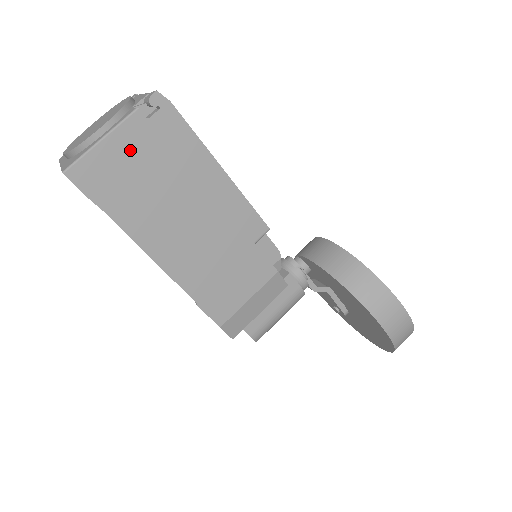
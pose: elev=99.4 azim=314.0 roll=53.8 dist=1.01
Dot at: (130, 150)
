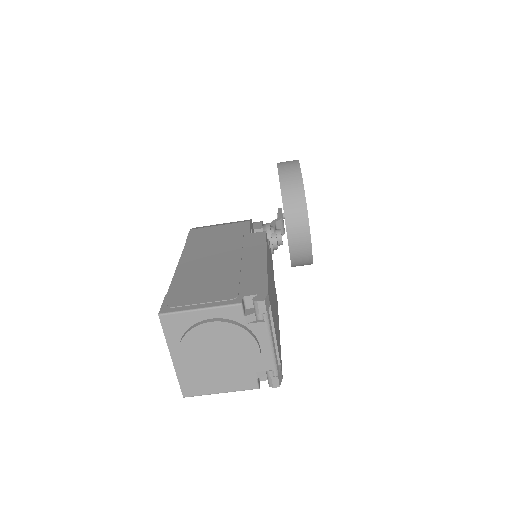
Dot at: occluded
